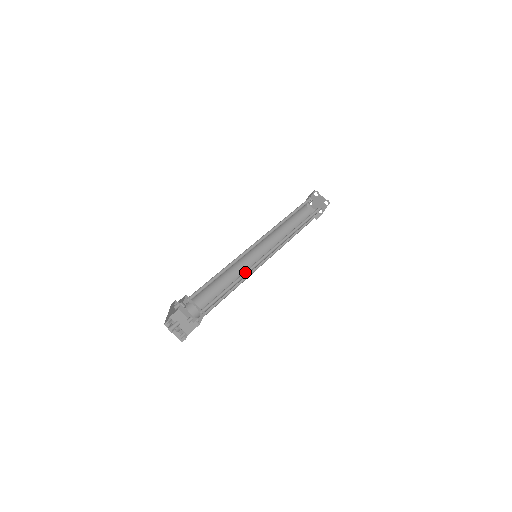
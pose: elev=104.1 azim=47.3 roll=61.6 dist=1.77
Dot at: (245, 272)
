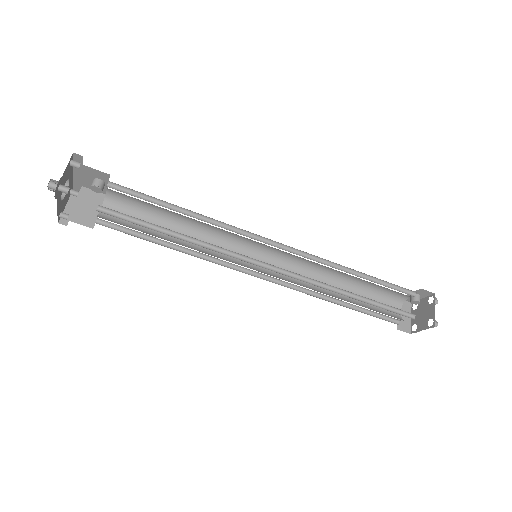
Dot at: (212, 245)
